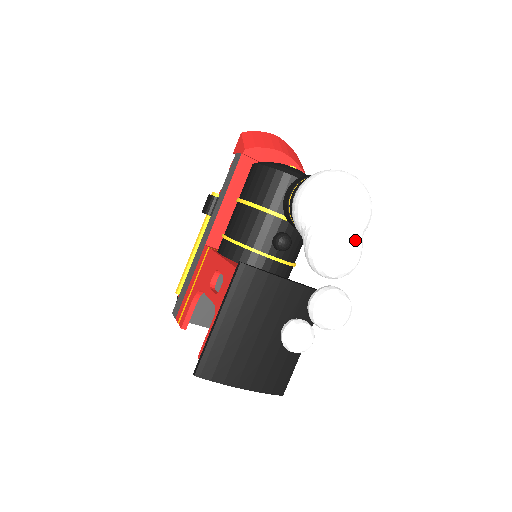
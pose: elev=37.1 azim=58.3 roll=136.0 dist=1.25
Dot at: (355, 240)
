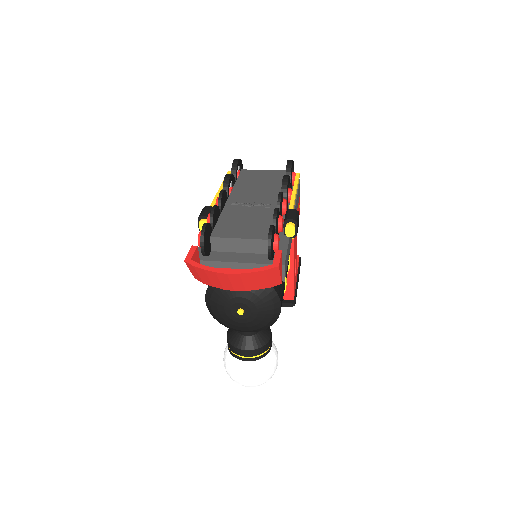
Dot at: occluded
